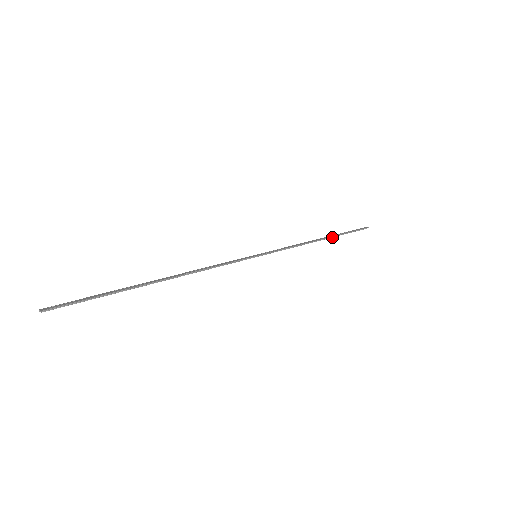
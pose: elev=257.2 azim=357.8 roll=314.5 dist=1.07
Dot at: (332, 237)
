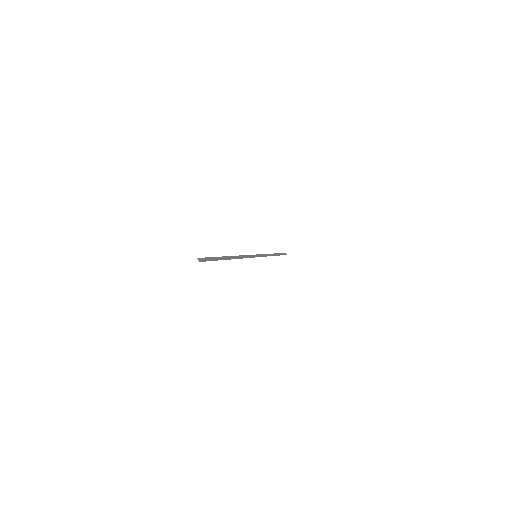
Dot at: (277, 255)
